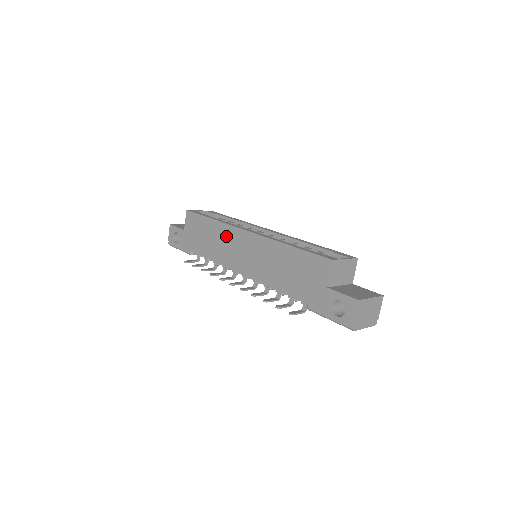
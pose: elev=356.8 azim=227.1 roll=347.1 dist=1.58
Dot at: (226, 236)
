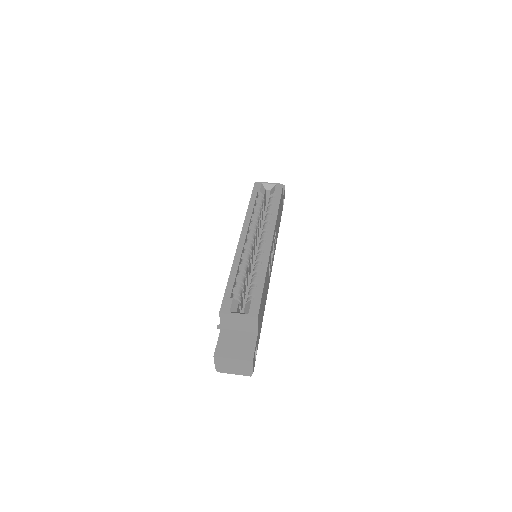
Dot at: occluded
